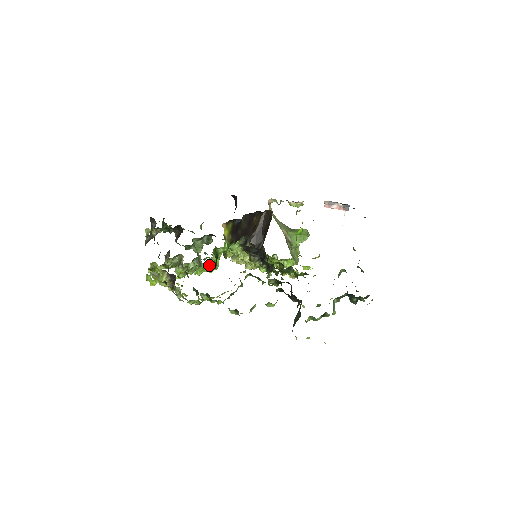
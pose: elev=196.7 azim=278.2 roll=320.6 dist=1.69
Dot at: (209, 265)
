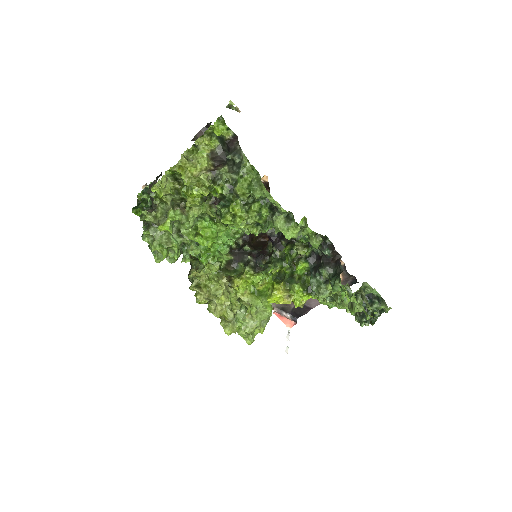
Dot at: (213, 227)
